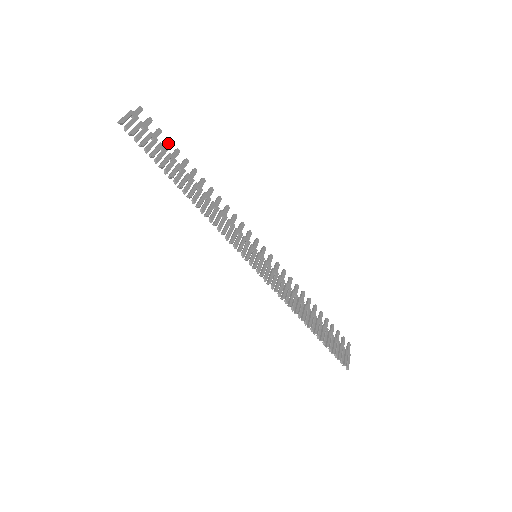
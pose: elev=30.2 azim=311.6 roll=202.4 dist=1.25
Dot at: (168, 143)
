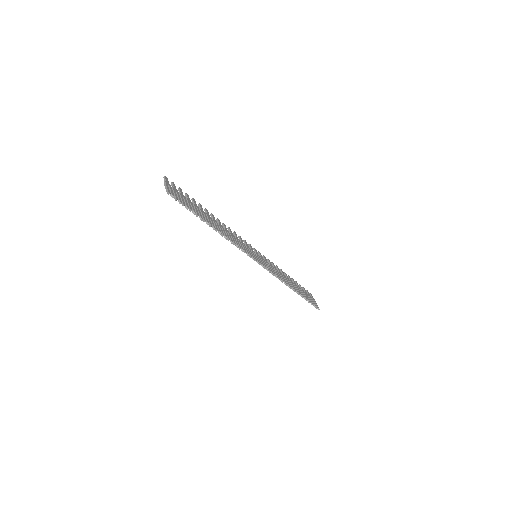
Dot at: (188, 197)
